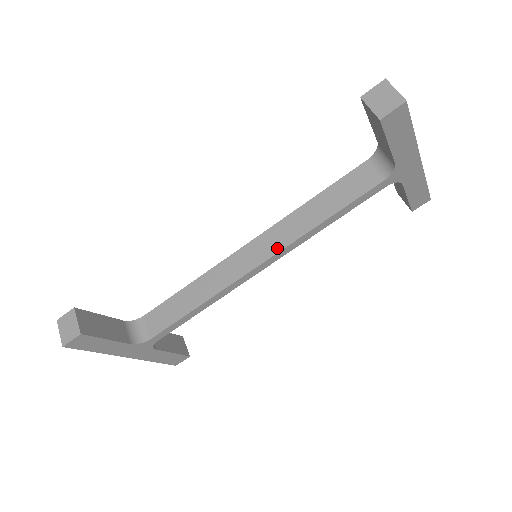
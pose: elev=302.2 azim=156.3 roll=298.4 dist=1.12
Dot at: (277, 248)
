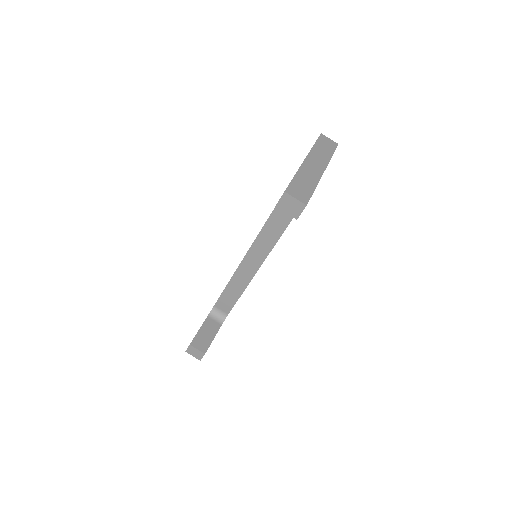
Dot at: (267, 252)
